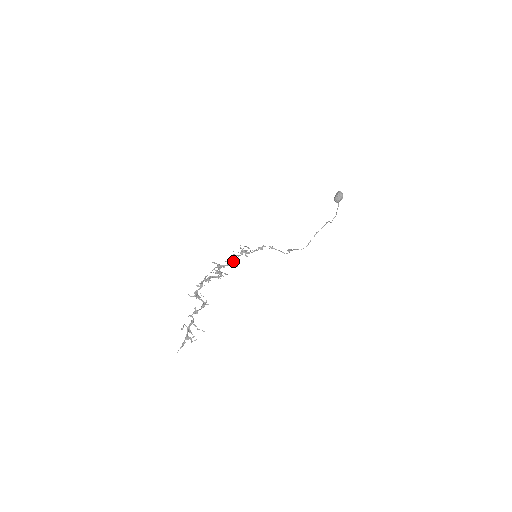
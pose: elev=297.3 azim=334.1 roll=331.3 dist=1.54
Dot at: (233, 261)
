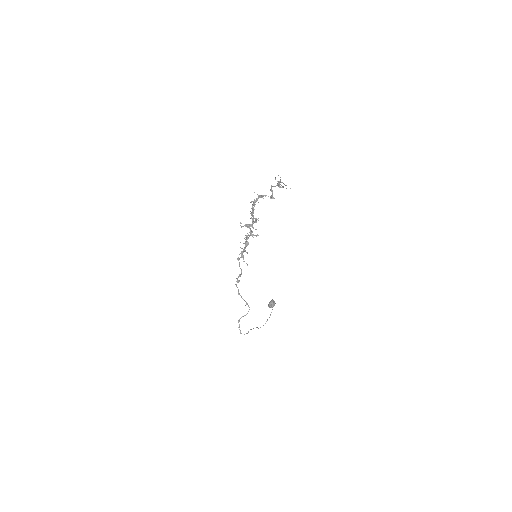
Dot at: occluded
